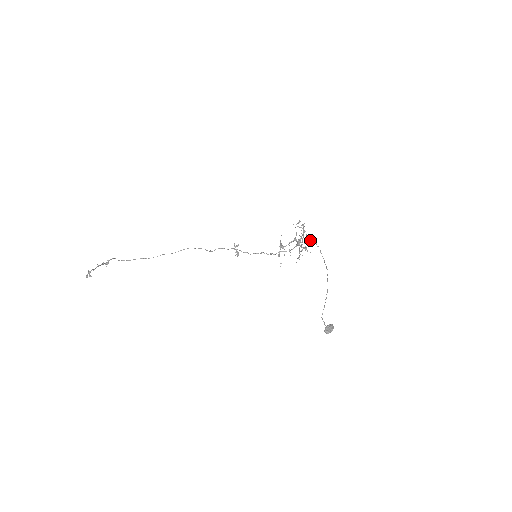
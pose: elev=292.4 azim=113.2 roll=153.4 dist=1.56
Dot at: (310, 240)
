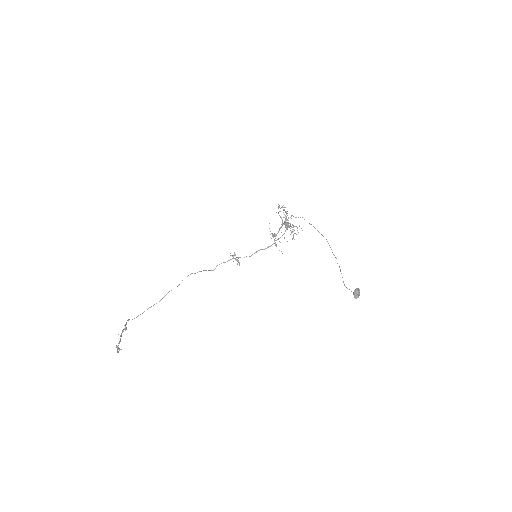
Dot at: (295, 217)
